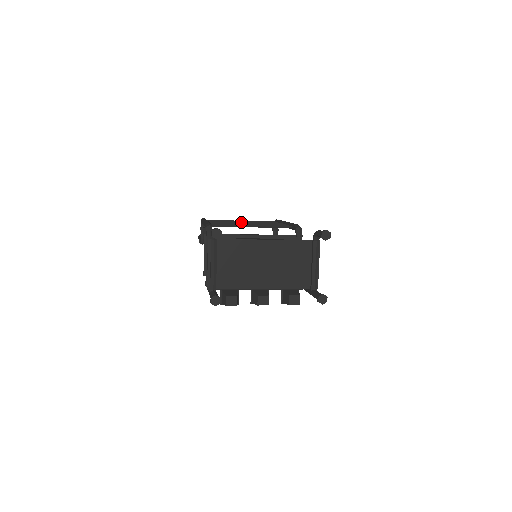
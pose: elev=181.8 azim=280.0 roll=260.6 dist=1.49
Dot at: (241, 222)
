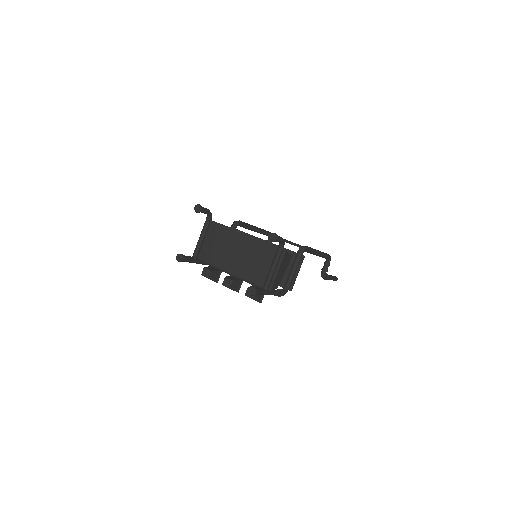
Dot at: occluded
